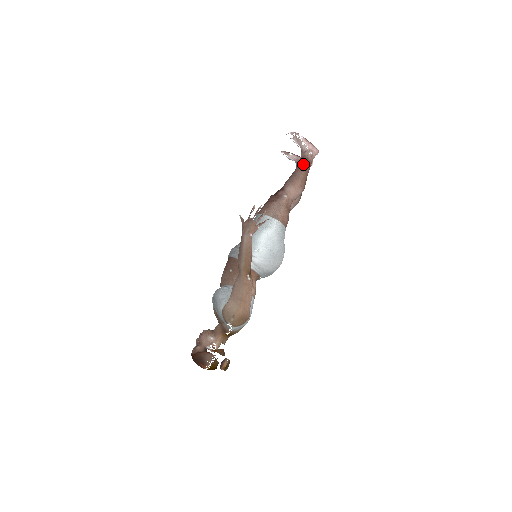
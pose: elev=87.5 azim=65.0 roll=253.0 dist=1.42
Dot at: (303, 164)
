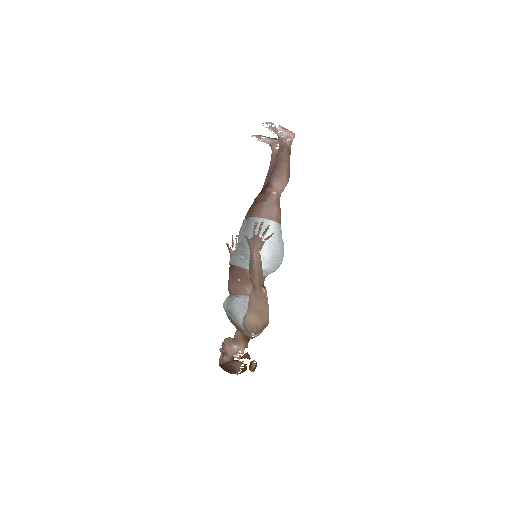
Dot at: (284, 154)
